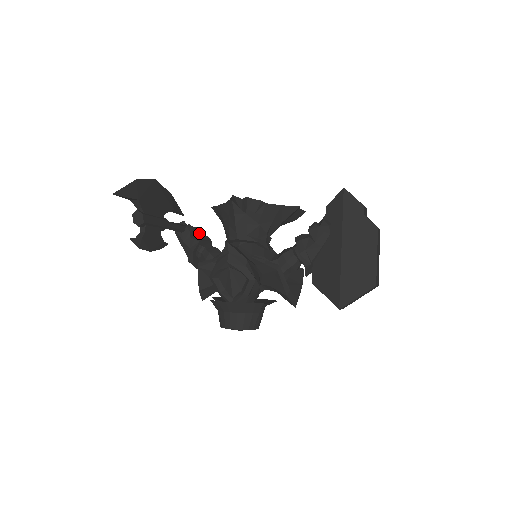
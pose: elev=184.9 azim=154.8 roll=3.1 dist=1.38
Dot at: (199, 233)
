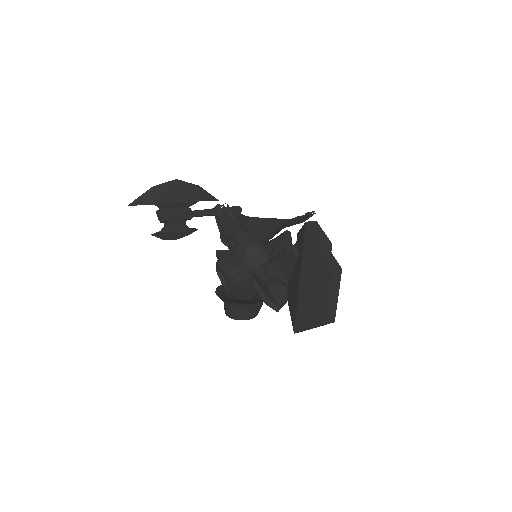
Dot at: (238, 212)
